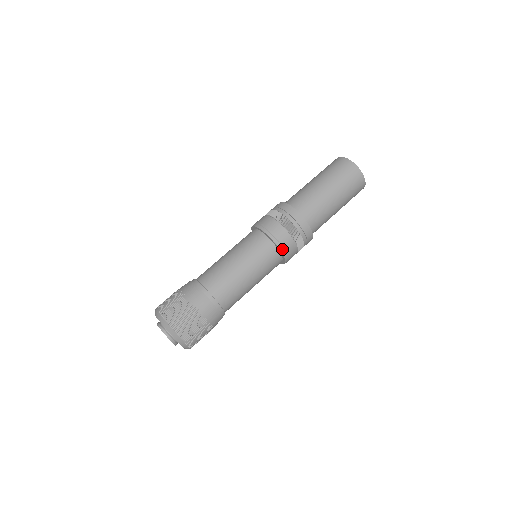
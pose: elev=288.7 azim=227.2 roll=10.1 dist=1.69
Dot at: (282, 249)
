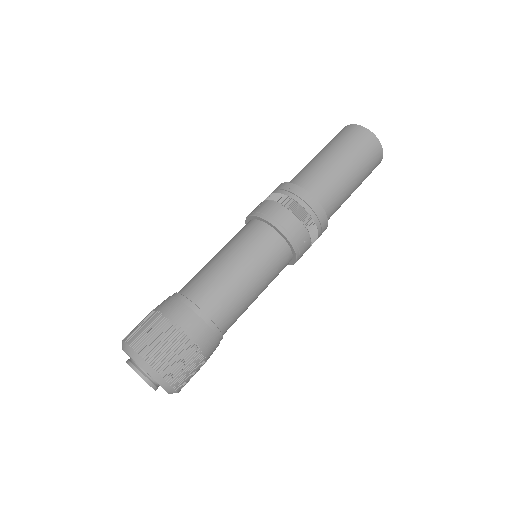
Dot at: (272, 221)
